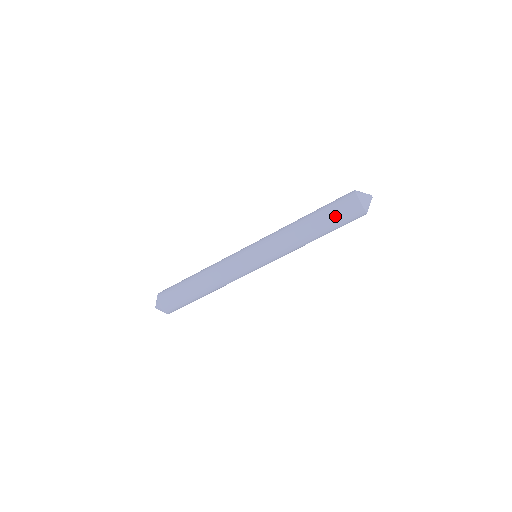
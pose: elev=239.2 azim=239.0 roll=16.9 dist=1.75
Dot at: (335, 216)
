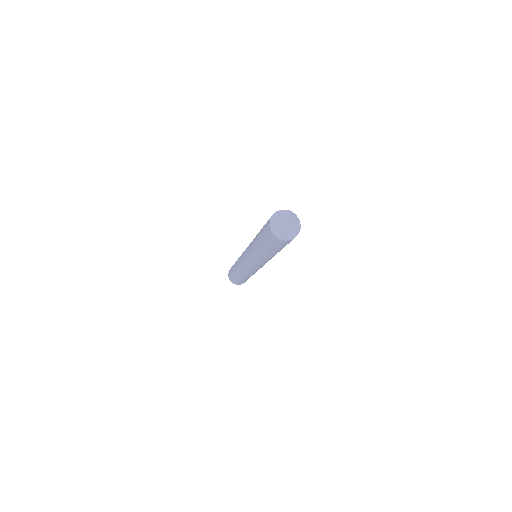
Dot at: (269, 245)
